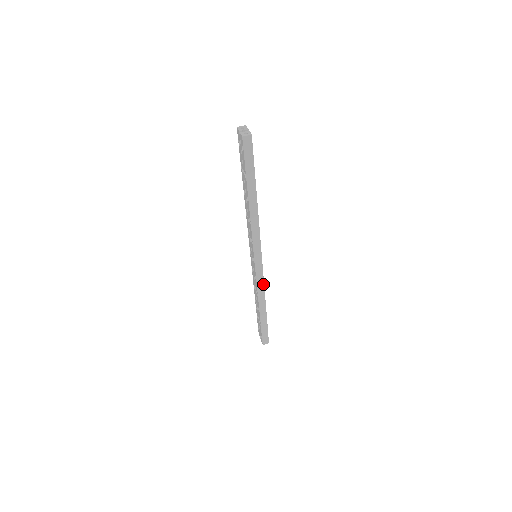
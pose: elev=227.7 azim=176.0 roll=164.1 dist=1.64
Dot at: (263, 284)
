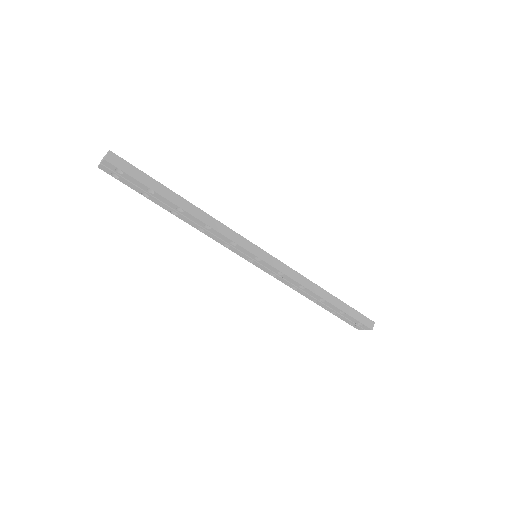
Dot at: (293, 271)
